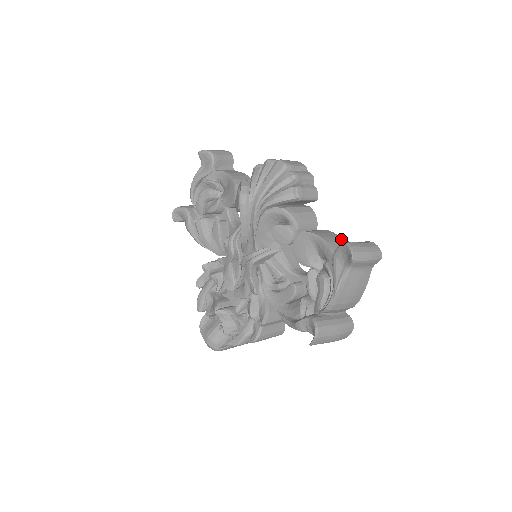
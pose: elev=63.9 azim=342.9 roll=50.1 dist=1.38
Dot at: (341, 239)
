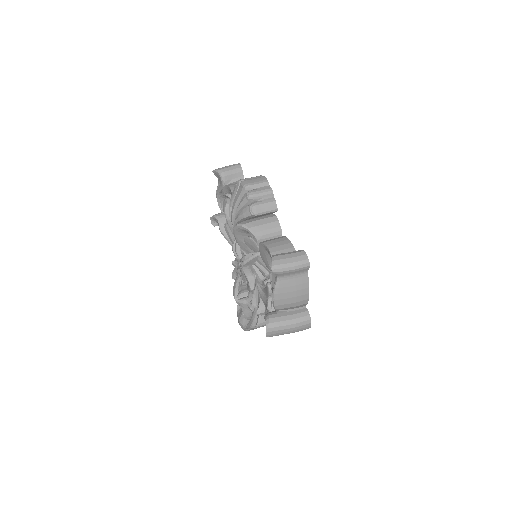
Dot at: (290, 246)
